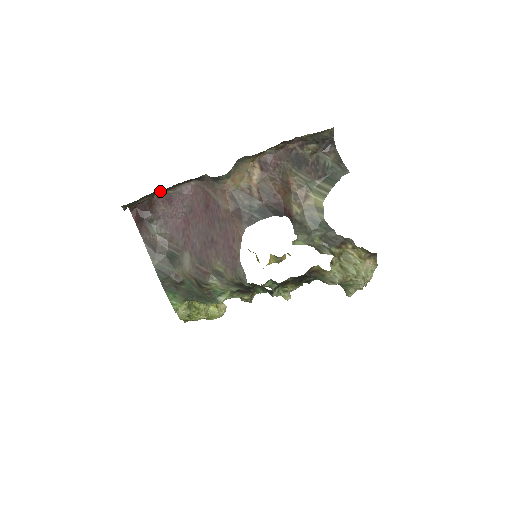
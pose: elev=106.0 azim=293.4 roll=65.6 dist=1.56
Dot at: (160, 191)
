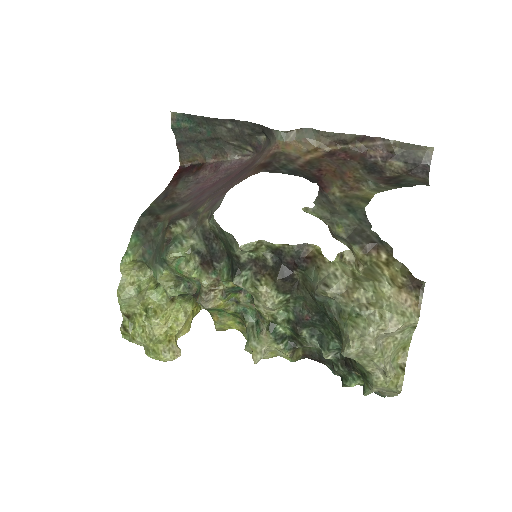
Dot at: (217, 157)
